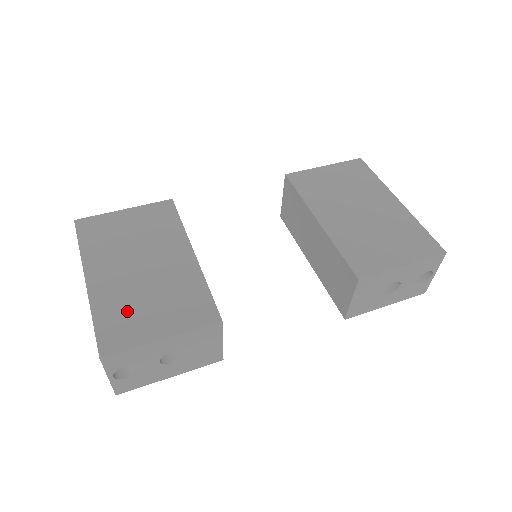
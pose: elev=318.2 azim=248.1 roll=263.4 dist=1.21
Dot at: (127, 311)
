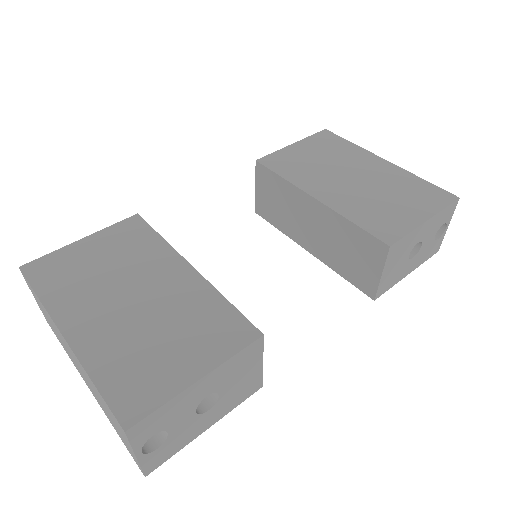
Dot at: (137, 359)
